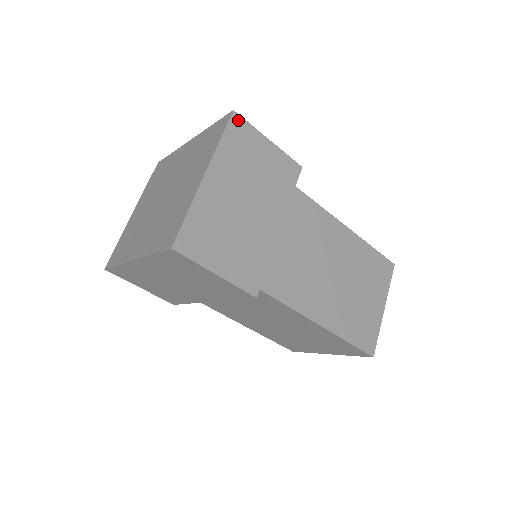
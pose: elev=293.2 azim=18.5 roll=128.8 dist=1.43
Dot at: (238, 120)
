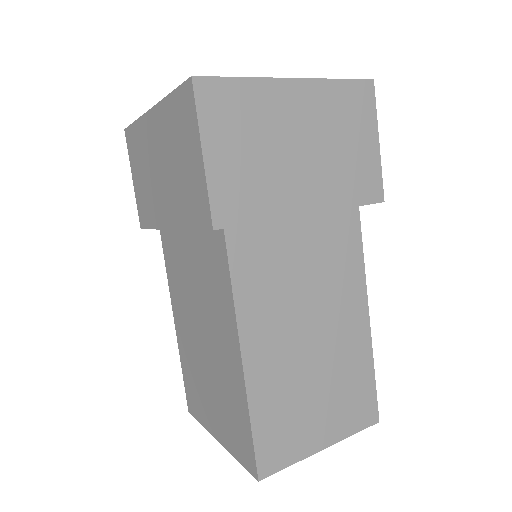
Dot at: (369, 91)
